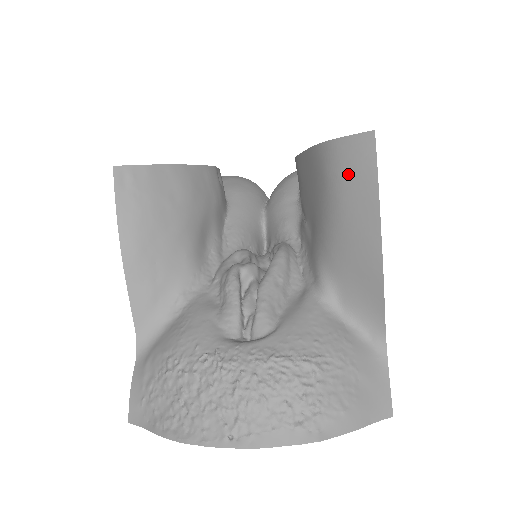
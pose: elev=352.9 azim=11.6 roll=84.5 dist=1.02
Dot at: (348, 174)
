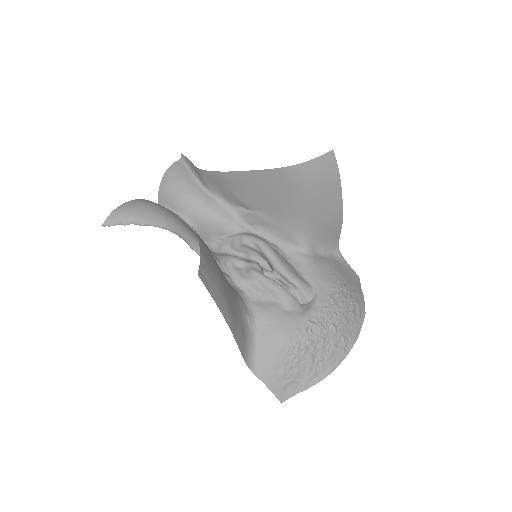
Dot at: (320, 179)
